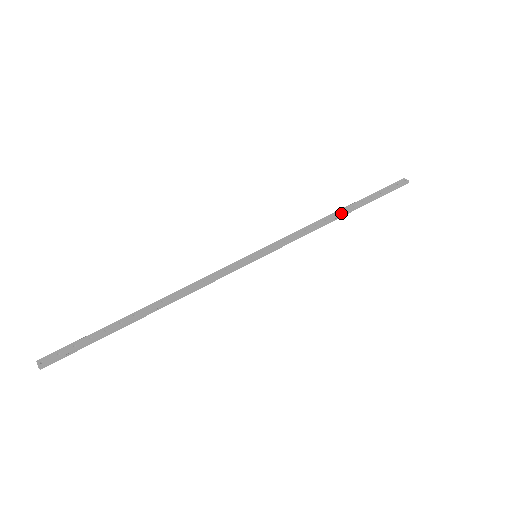
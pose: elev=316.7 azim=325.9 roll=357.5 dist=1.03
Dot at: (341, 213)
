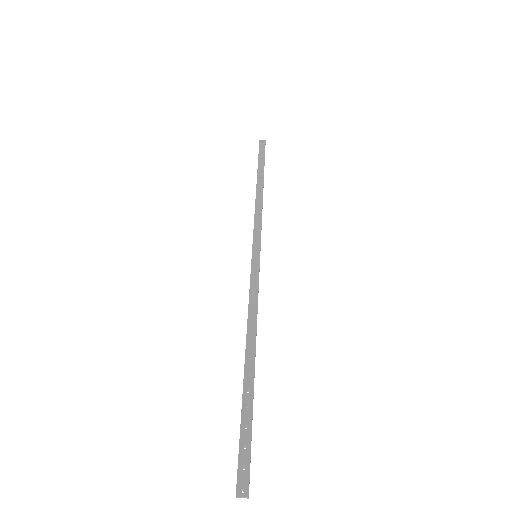
Dot at: (261, 187)
